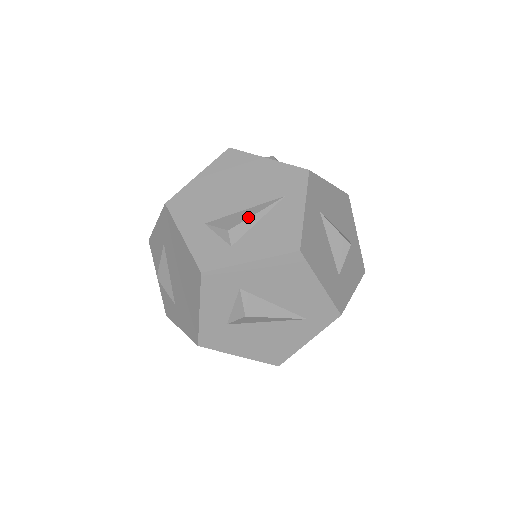
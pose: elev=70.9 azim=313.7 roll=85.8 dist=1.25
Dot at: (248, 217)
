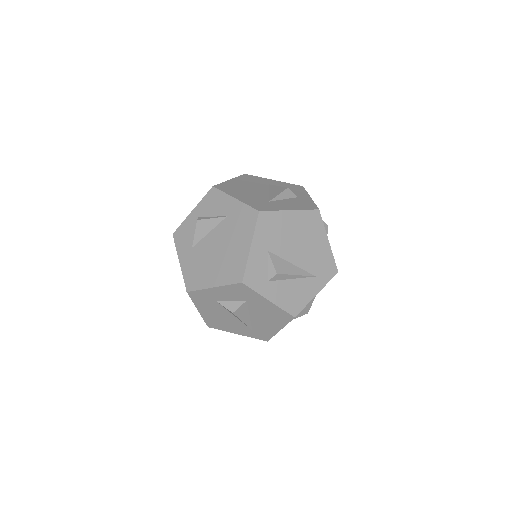
Dot at: (291, 274)
